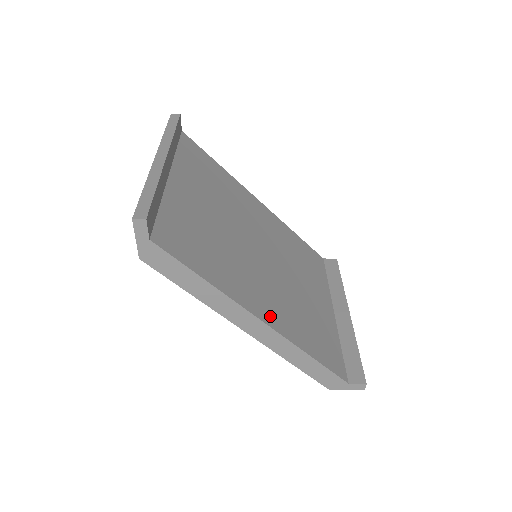
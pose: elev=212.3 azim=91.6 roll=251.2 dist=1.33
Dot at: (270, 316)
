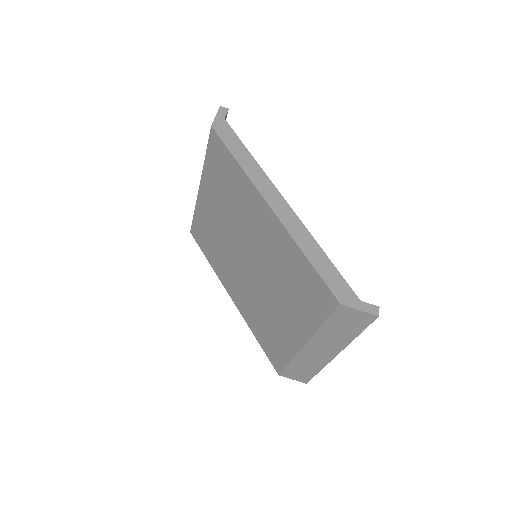
Dot at: occluded
